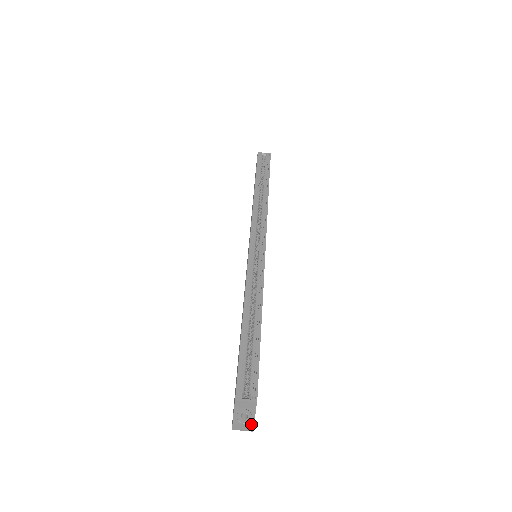
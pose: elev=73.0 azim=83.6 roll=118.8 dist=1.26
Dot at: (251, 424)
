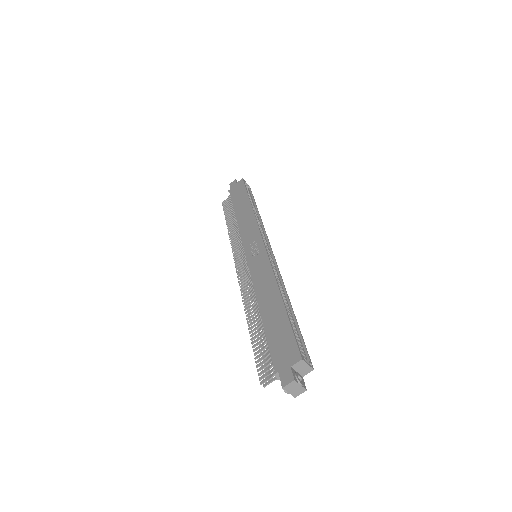
Dot at: (305, 388)
